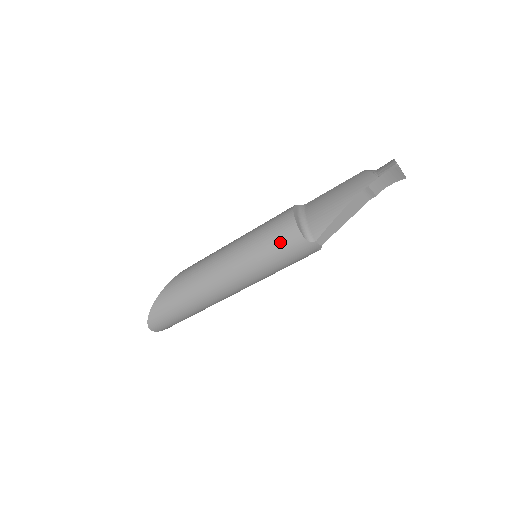
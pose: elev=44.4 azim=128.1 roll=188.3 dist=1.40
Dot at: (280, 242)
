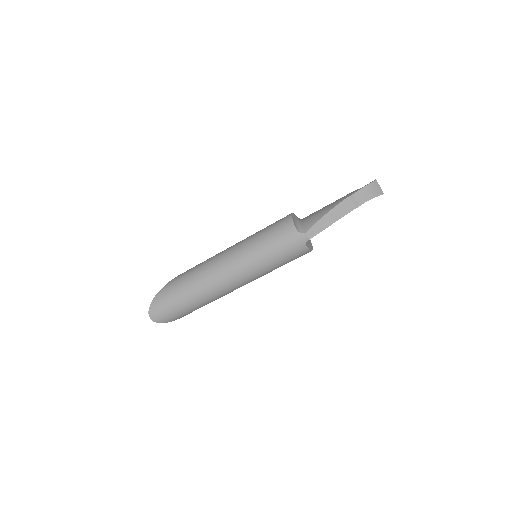
Dot at: (276, 233)
